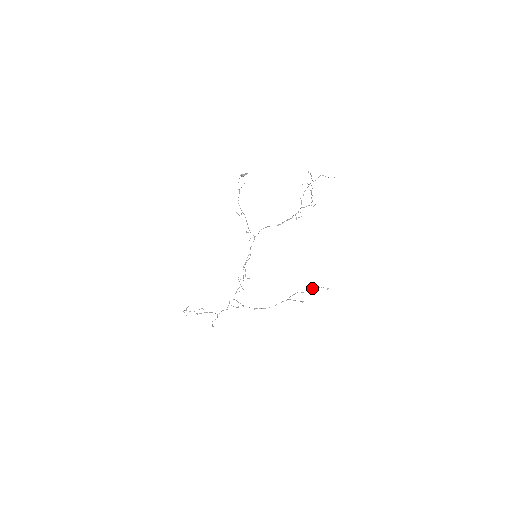
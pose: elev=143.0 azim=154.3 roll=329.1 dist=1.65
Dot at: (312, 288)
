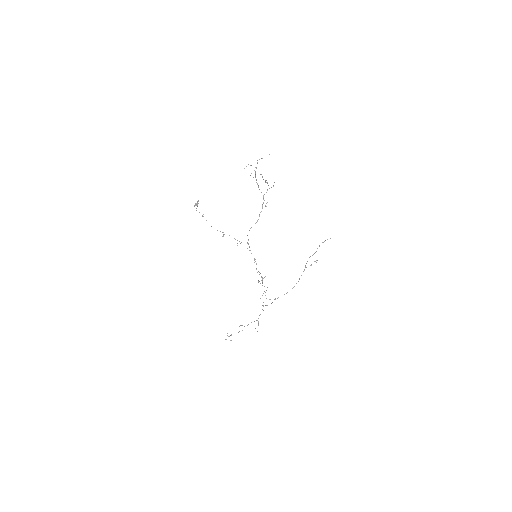
Dot at: occluded
